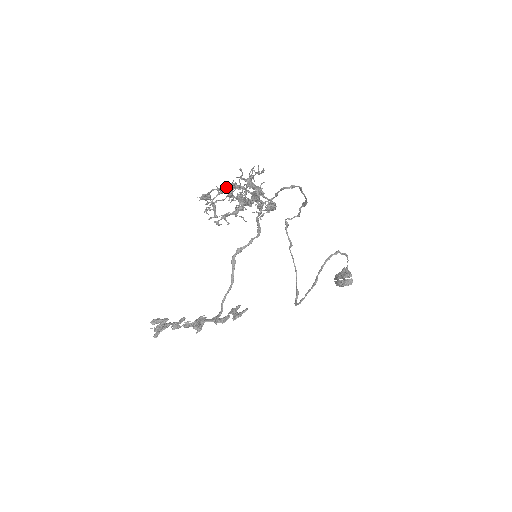
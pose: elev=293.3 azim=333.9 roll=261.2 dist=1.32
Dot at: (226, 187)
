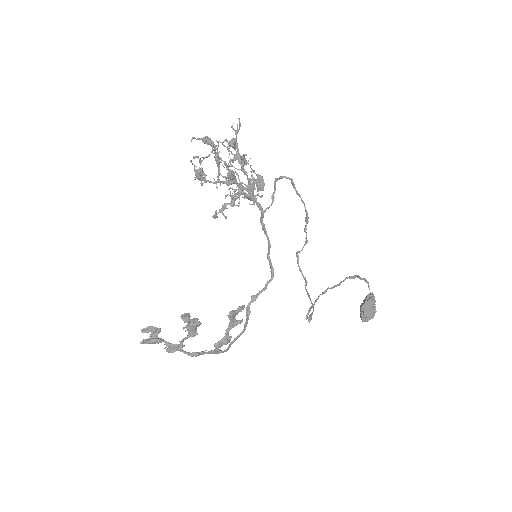
Dot at: (209, 138)
